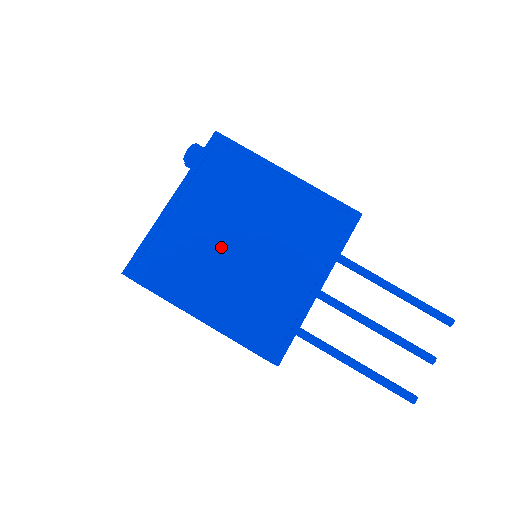
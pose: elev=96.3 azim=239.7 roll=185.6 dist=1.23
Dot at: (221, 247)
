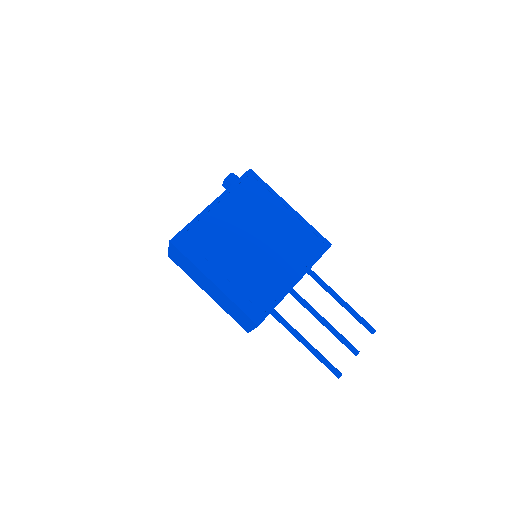
Dot at: (238, 241)
